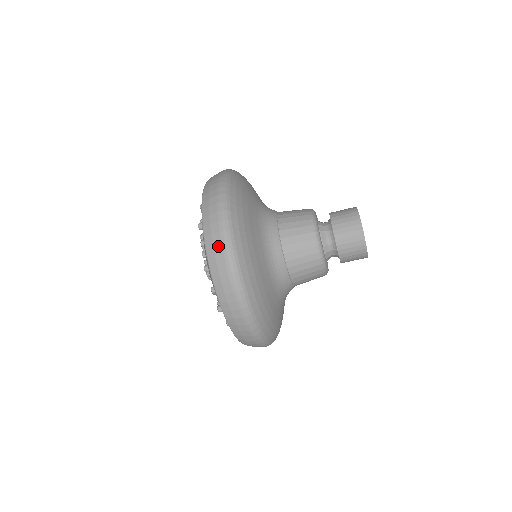
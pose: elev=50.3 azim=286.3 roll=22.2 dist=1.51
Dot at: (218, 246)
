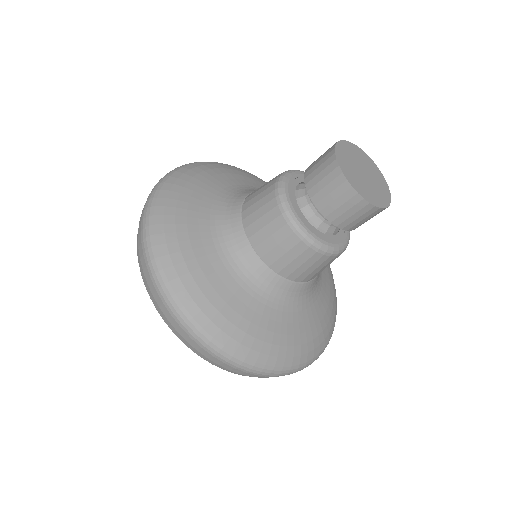
Dot at: (213, 359)
